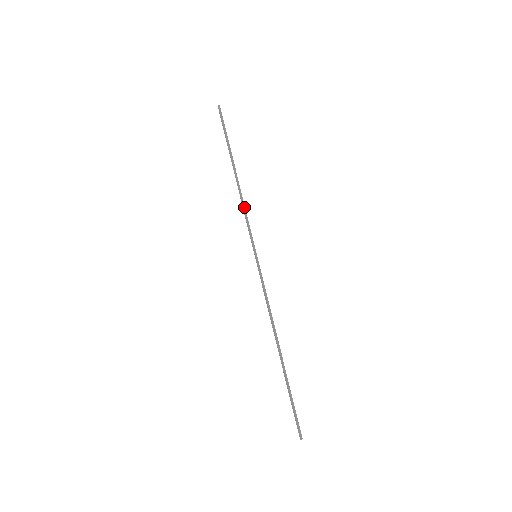
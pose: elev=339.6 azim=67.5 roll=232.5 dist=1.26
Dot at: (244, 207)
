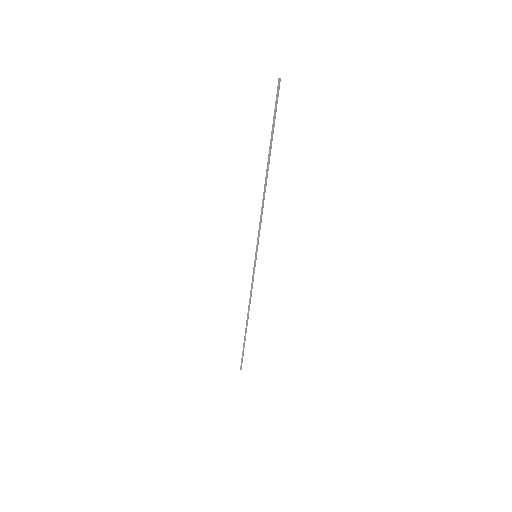
Dot at: (262, 211)
